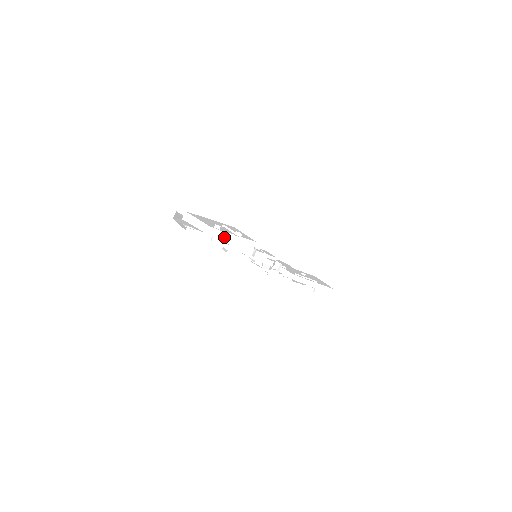
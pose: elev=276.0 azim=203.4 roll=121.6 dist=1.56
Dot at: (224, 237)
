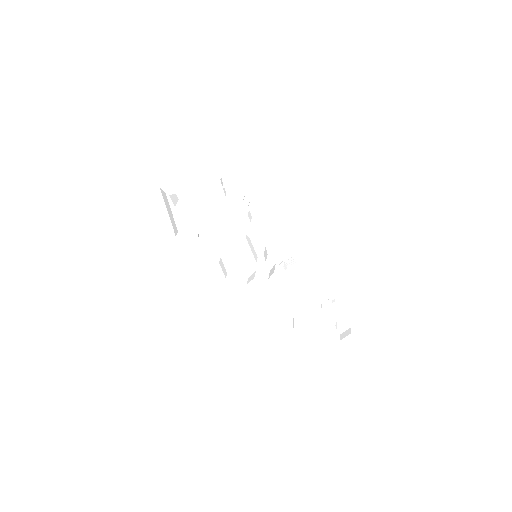
Dot at: (213, 181)
